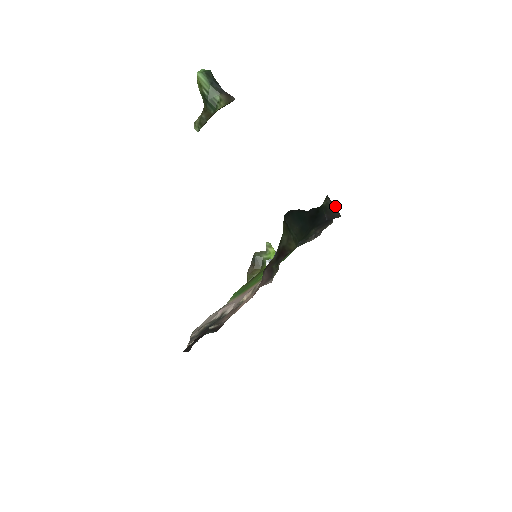
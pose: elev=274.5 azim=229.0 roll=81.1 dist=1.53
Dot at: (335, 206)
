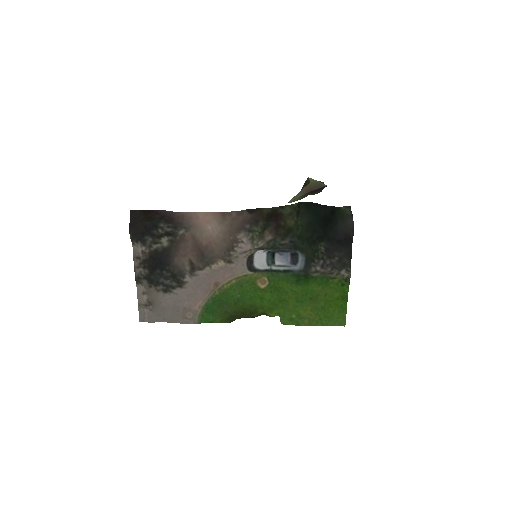
Dot at: (352, 214)
